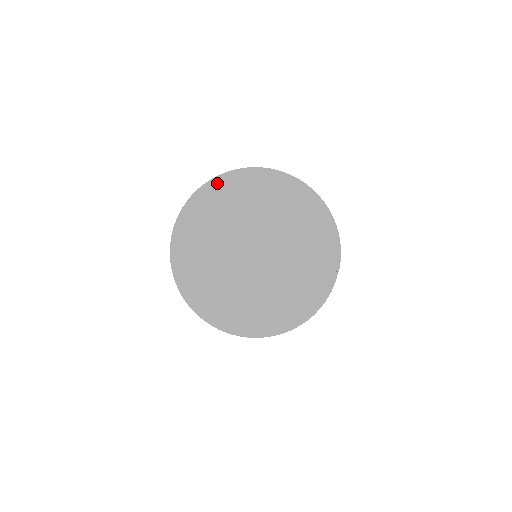
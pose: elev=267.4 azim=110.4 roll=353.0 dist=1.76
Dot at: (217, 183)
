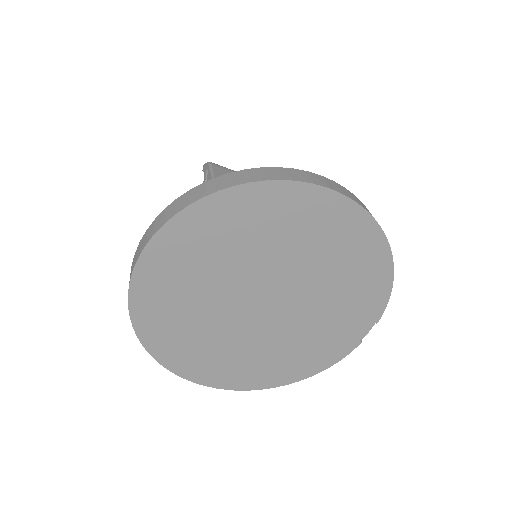
Dot at: (211, 206)
